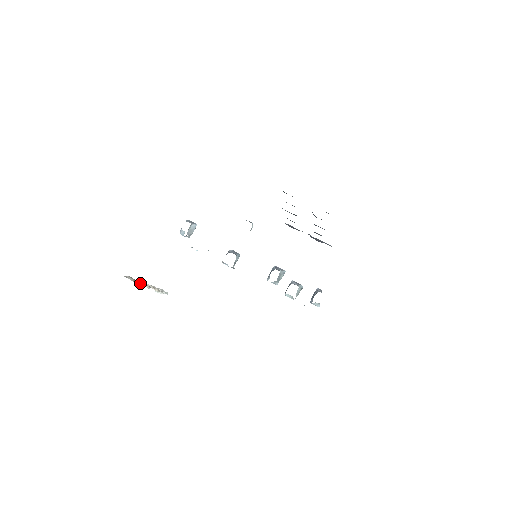
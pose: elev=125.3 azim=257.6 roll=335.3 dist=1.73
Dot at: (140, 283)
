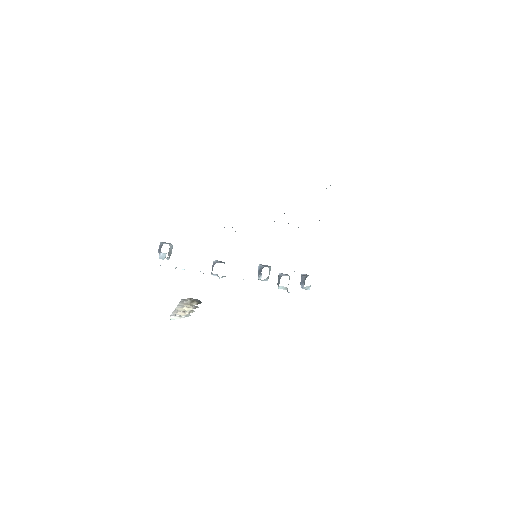
Dot at: (182, 307)
